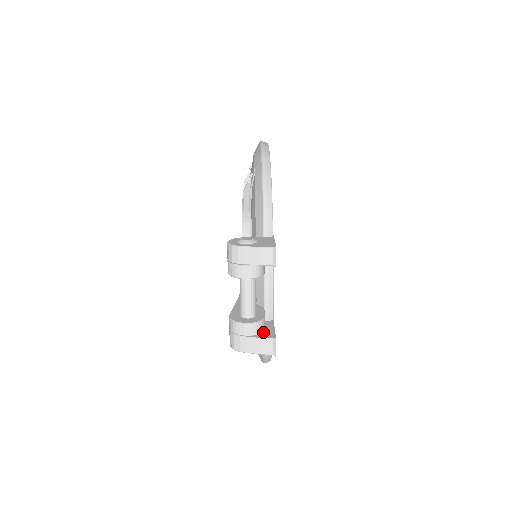
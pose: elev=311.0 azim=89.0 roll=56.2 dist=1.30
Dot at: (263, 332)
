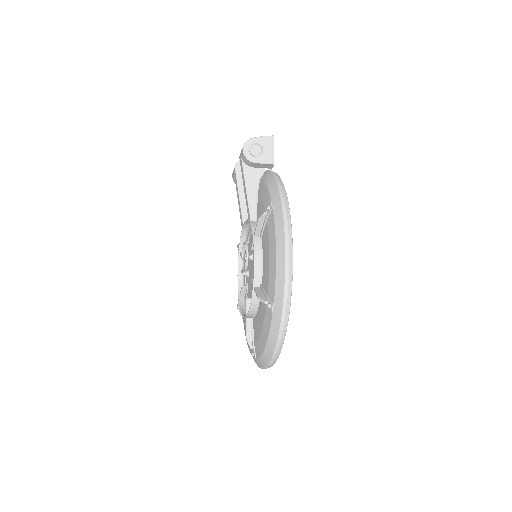
Dot at: occluded
